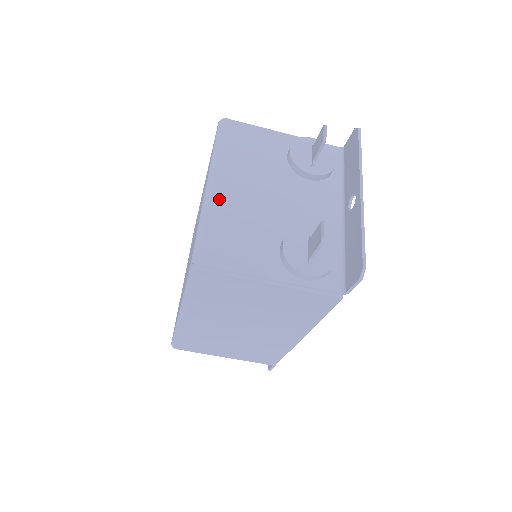
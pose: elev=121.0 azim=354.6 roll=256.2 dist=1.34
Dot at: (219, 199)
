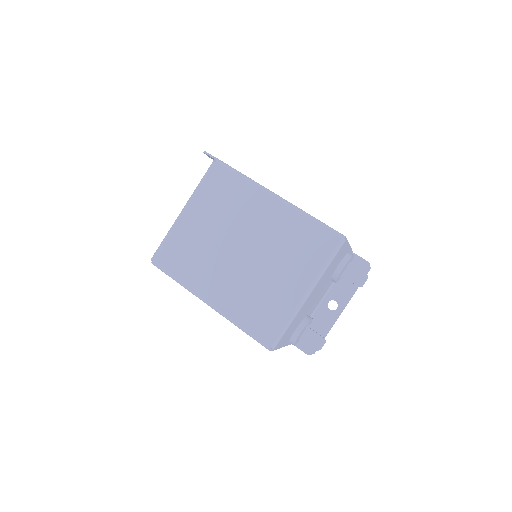
Dot at: occluded
